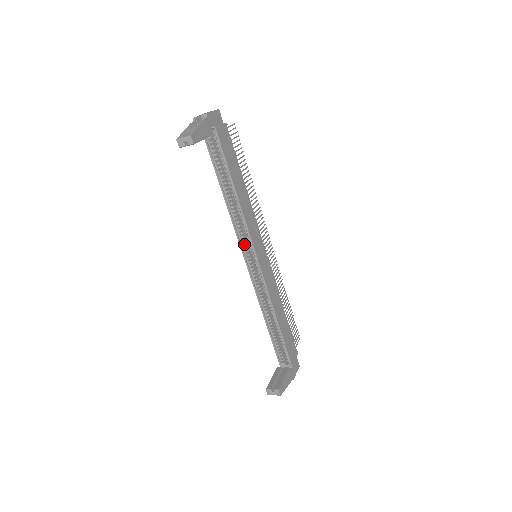
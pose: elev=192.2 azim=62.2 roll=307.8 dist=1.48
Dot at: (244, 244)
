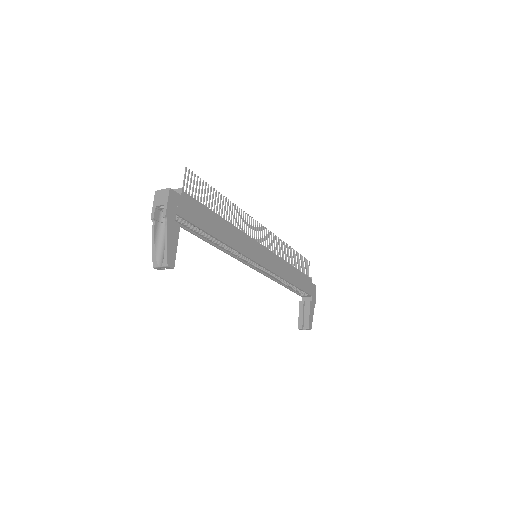
Dot at: (243, 259)
